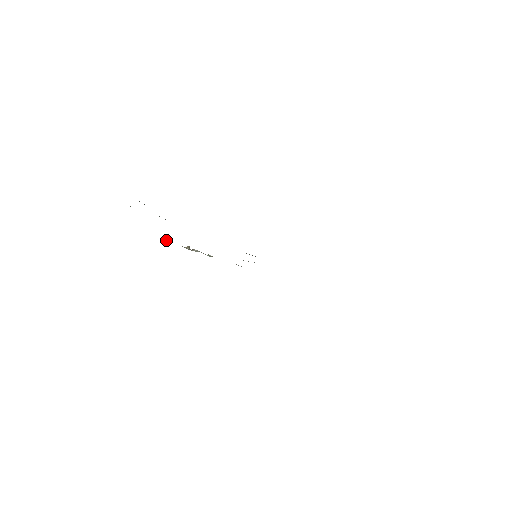
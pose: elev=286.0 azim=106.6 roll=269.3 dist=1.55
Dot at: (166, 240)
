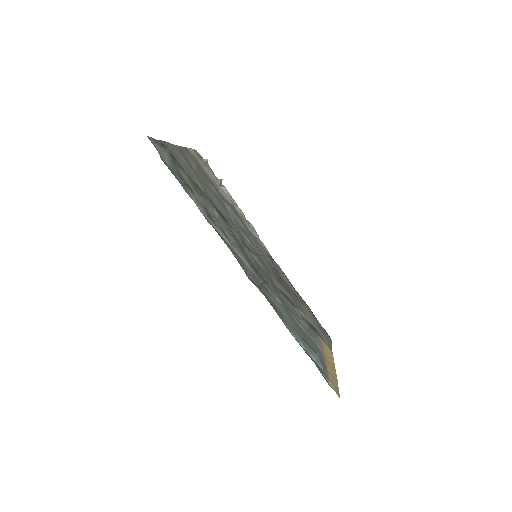
Dot at: (204, 160)
